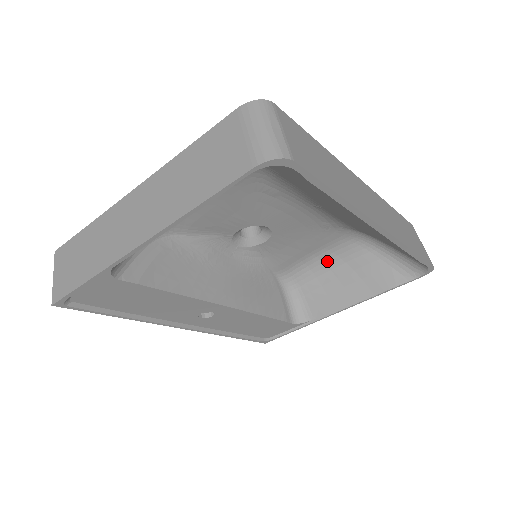
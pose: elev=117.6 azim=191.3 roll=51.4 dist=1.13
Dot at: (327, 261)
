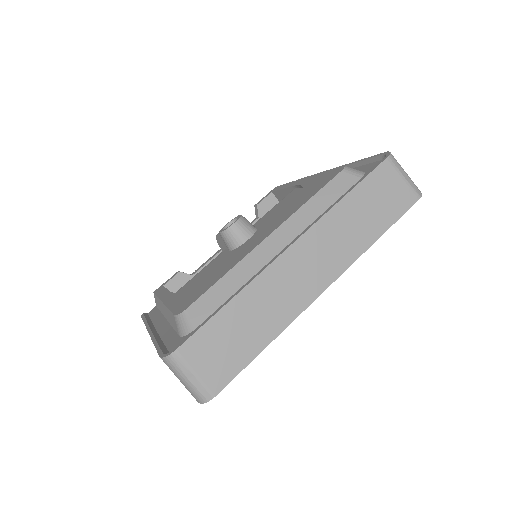
Dot at: occluded
